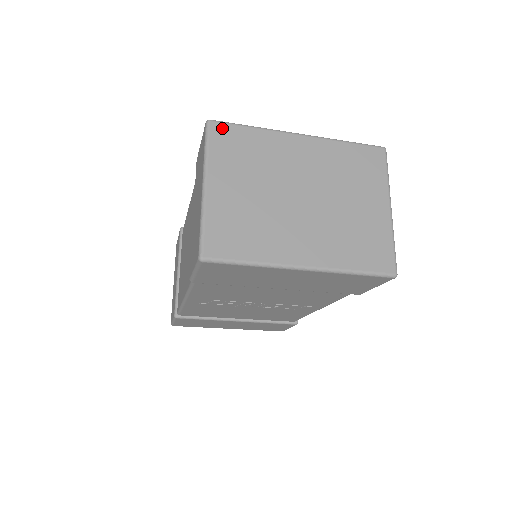
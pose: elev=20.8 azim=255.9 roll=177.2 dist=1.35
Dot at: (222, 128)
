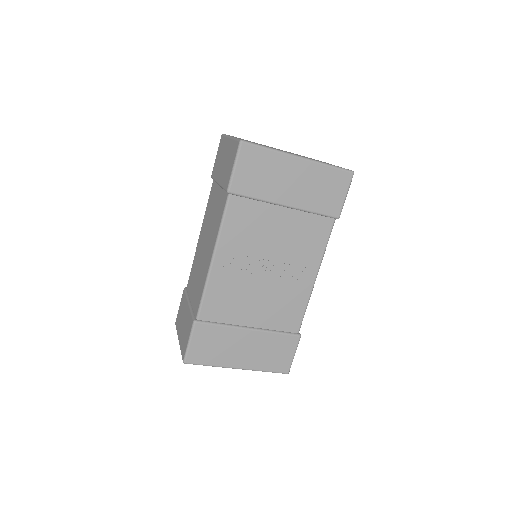
Dot at: occluded
